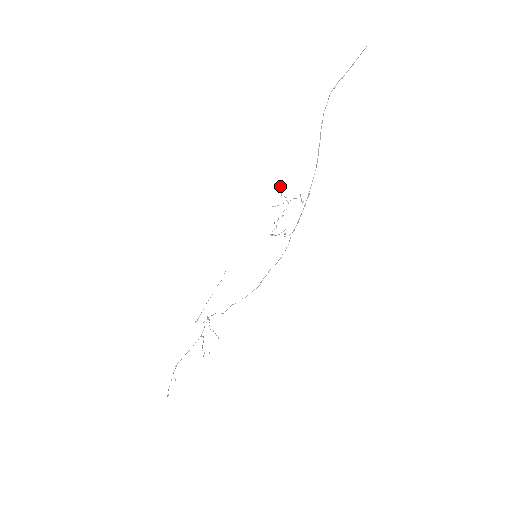
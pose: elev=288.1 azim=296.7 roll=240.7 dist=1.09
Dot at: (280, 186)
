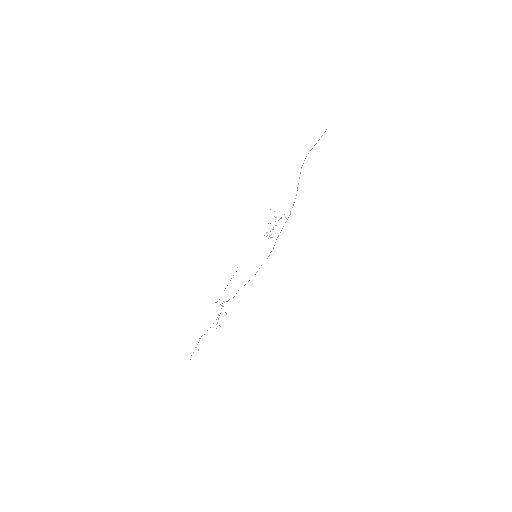
Dot at: (274, 211)
